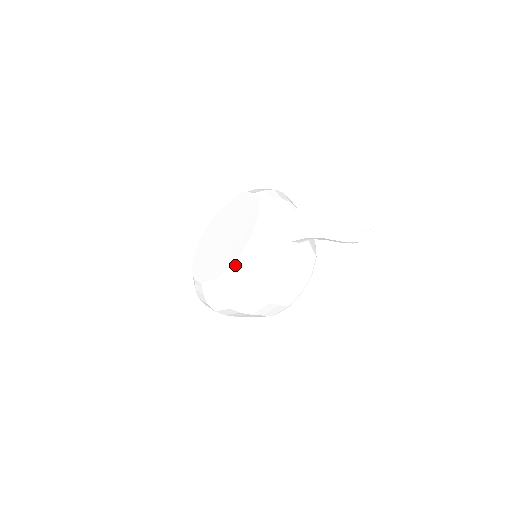
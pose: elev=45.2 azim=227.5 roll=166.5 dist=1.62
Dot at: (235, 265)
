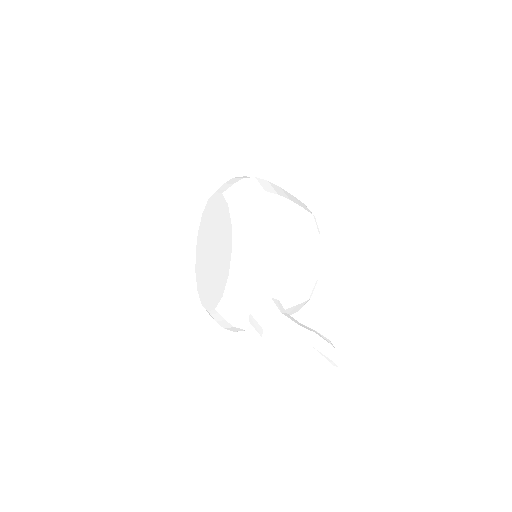
Dot at: occluded
